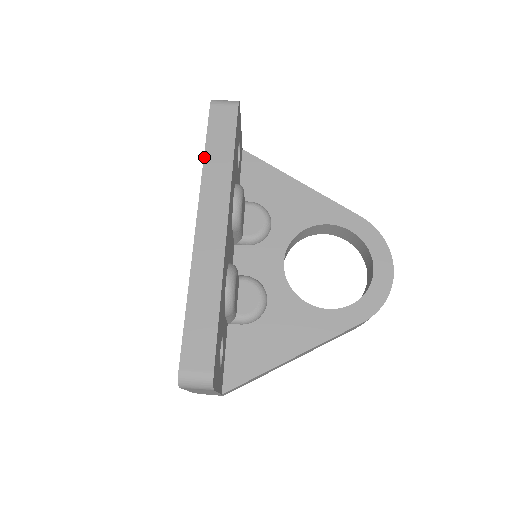
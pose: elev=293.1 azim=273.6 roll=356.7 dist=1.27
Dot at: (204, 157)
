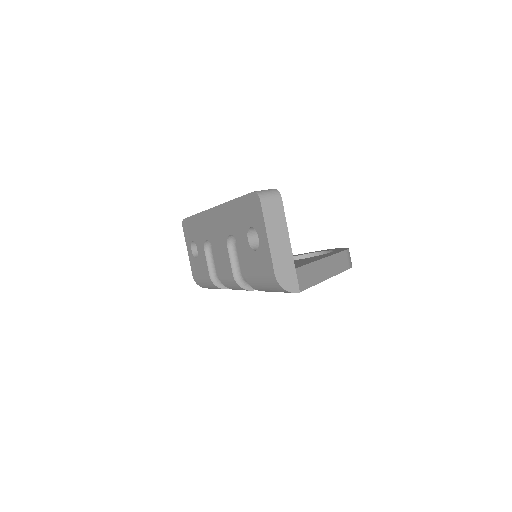
Dot at: (196, 214)
